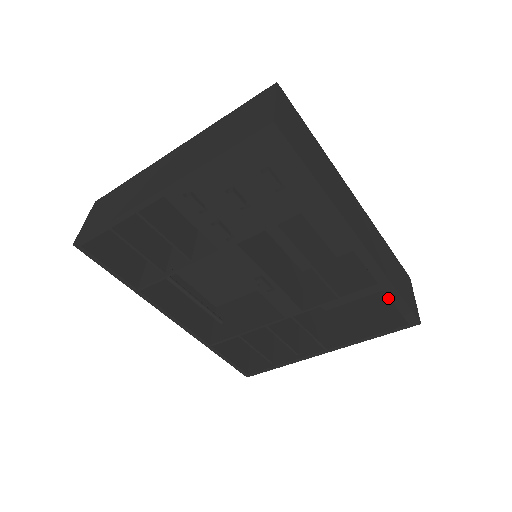
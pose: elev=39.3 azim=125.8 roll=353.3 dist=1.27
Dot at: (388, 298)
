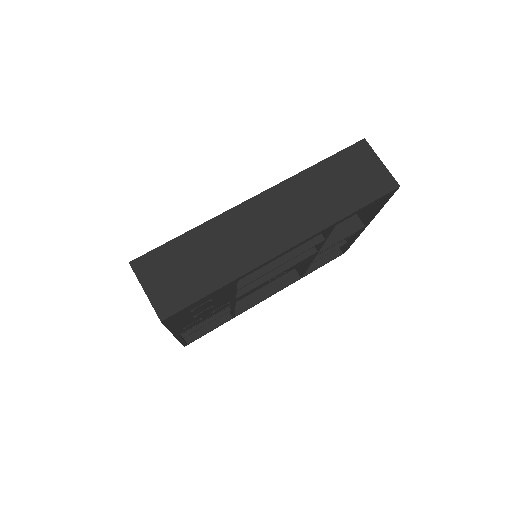
Dot at: occluded
